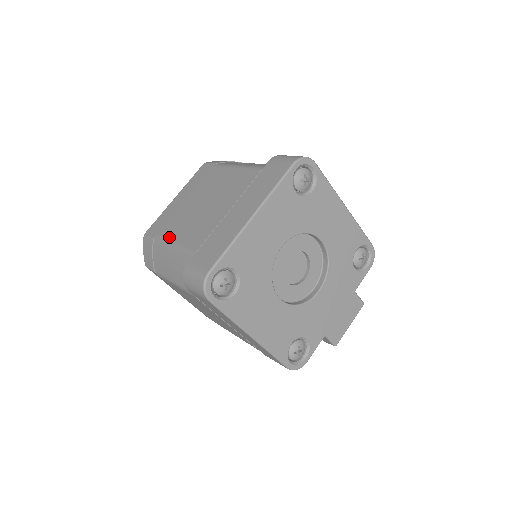
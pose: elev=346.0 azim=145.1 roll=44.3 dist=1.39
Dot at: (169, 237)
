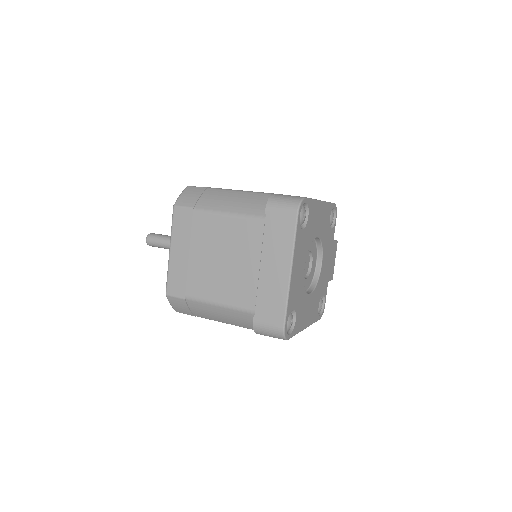
Dot at: (207, 298)
